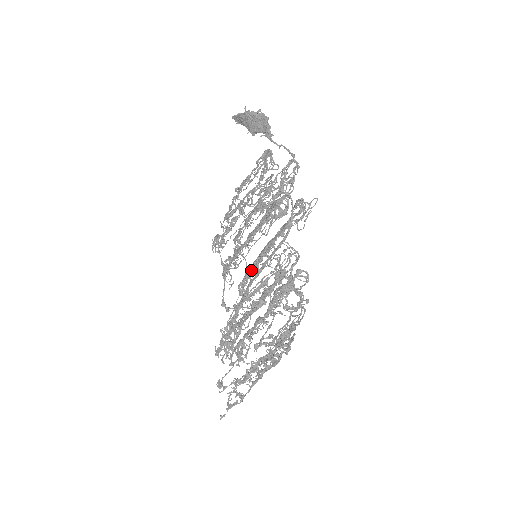
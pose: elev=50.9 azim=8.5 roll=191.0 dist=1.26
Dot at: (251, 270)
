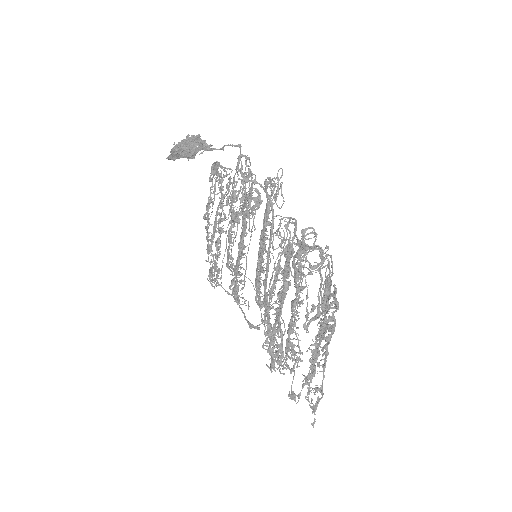
Dot at: occluded
